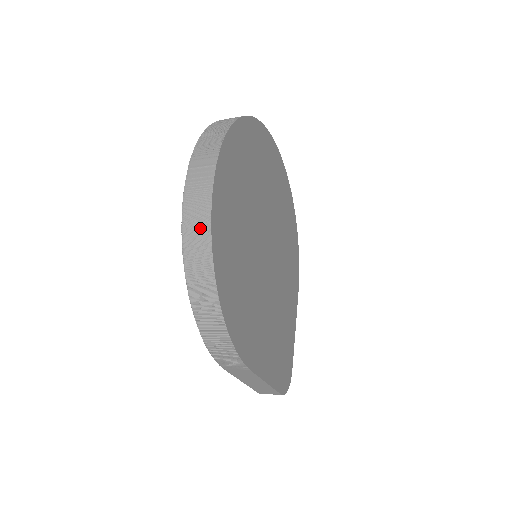
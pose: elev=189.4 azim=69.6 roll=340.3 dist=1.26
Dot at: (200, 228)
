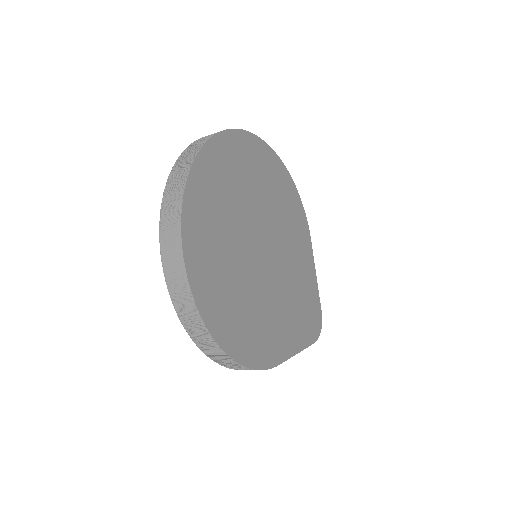
Dot at: (192, 317)
